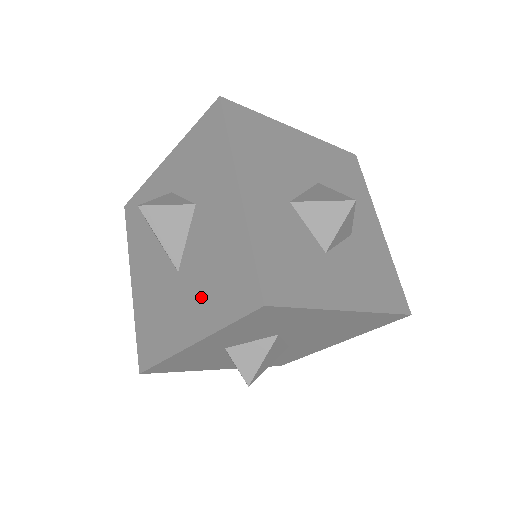
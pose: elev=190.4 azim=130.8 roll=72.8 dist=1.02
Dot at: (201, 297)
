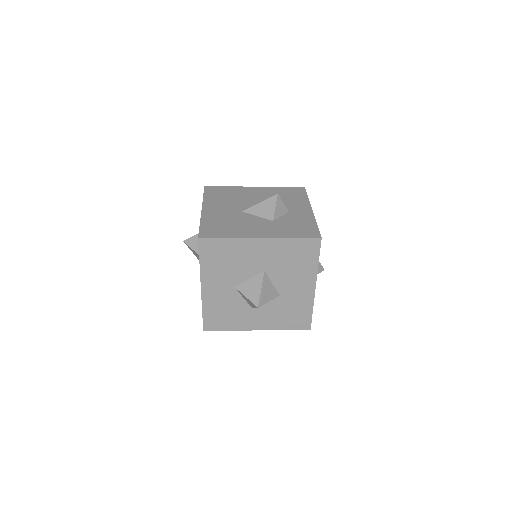
Dot at: occluded
